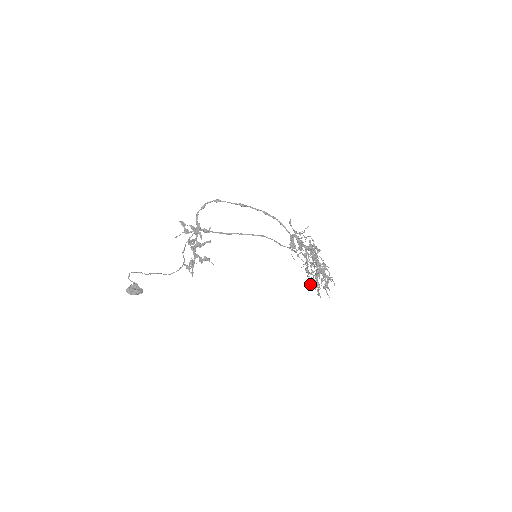
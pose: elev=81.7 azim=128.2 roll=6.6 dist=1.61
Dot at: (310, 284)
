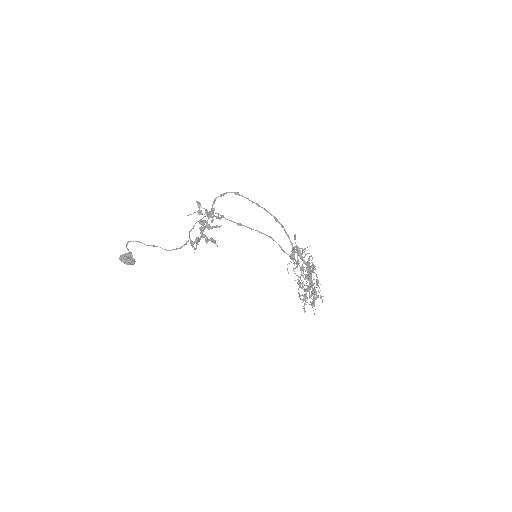
Dot at: occluded
